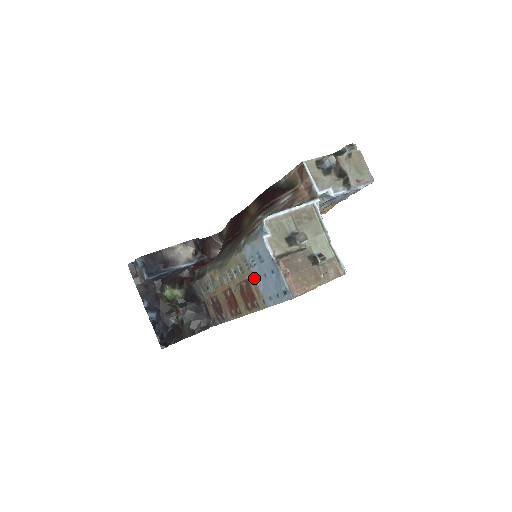
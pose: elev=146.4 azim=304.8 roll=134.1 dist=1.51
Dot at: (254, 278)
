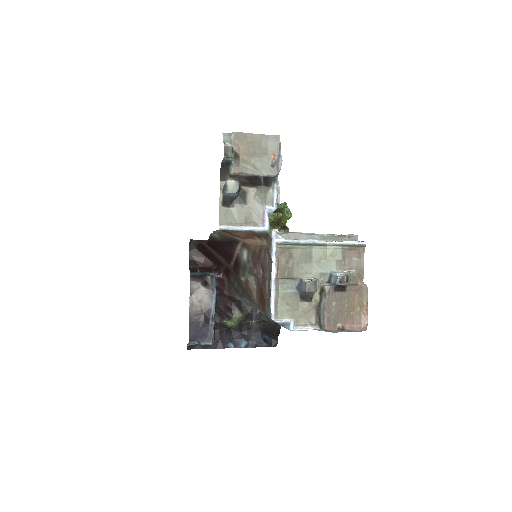
Dot at: occluded
